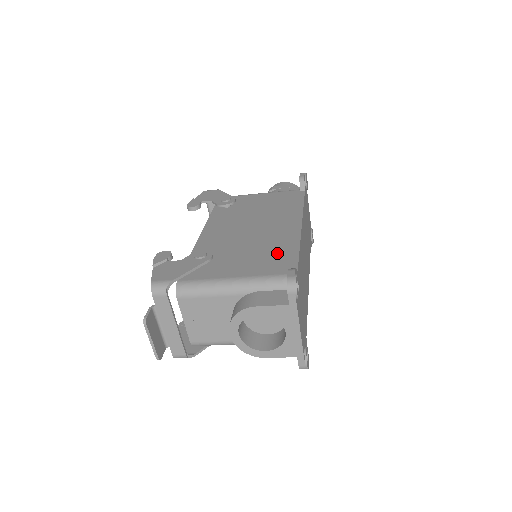
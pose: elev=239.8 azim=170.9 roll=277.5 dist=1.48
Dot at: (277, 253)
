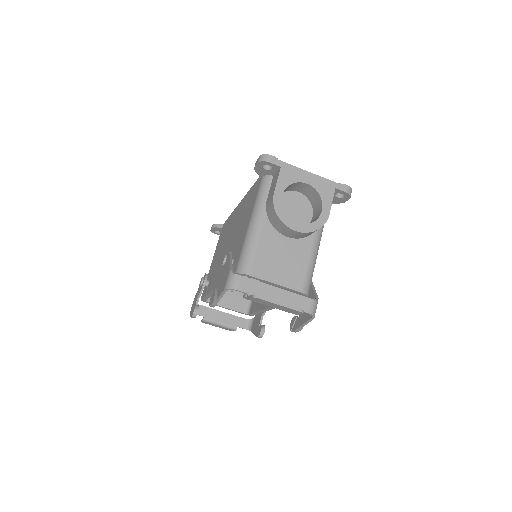
Dot at: (248, 202)
